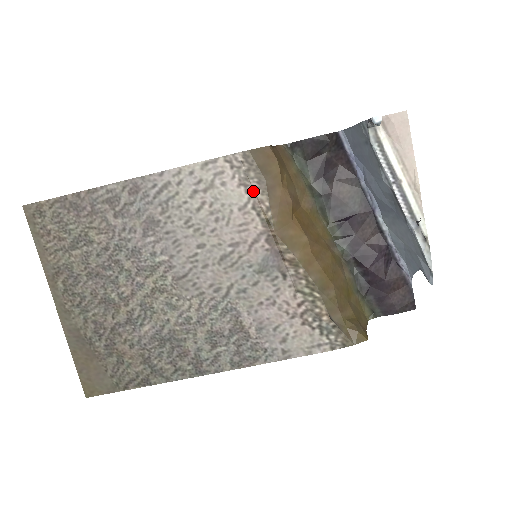
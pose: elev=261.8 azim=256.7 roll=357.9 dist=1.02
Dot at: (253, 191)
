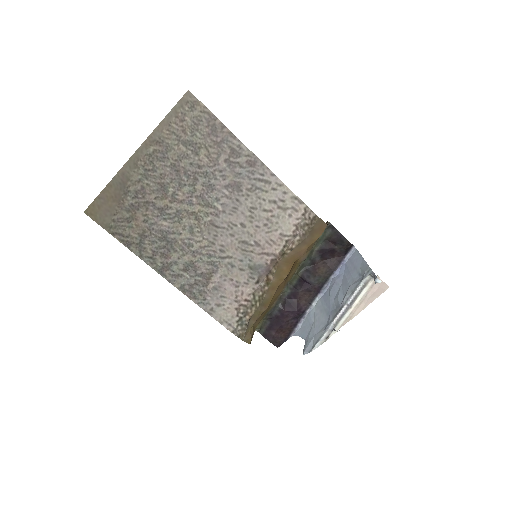
Dot at: (297, 235)
